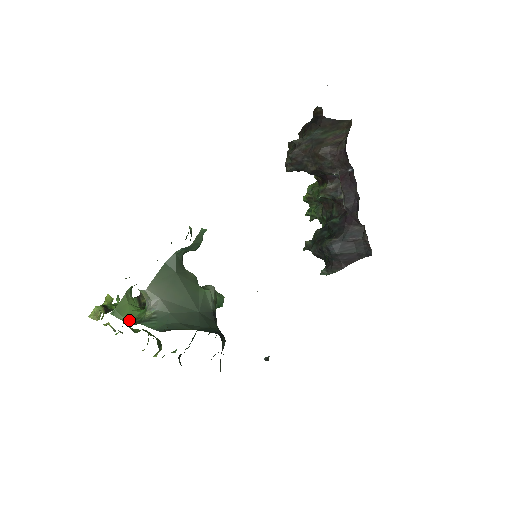
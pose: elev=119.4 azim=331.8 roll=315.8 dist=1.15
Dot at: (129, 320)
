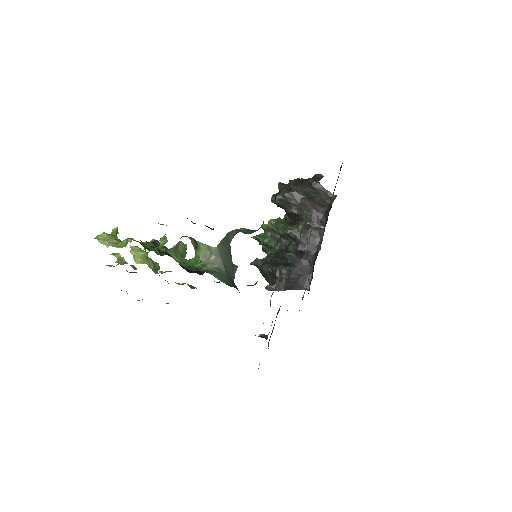
Dot at: (183, 264)
